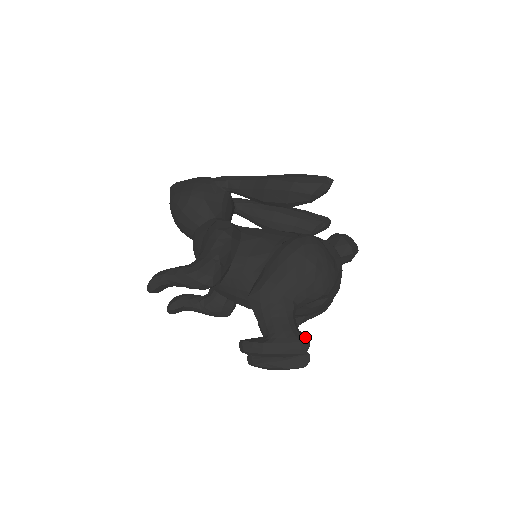
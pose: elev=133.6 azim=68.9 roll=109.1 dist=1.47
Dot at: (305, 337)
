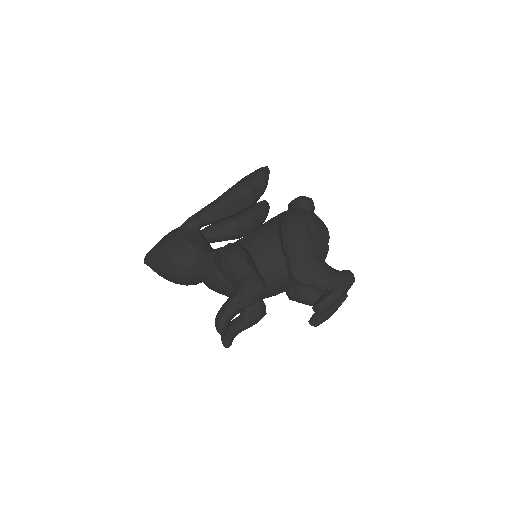
Dot at: (346, 271)
